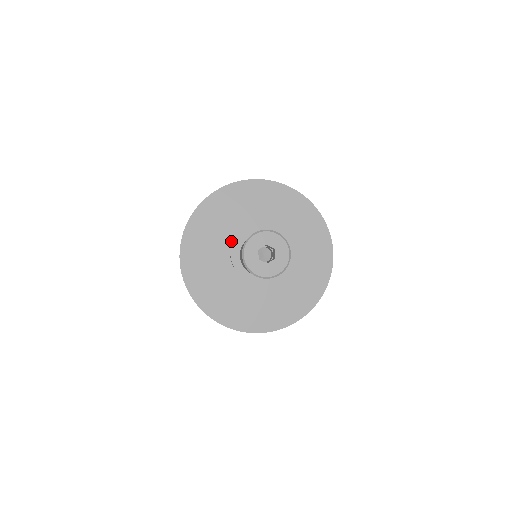
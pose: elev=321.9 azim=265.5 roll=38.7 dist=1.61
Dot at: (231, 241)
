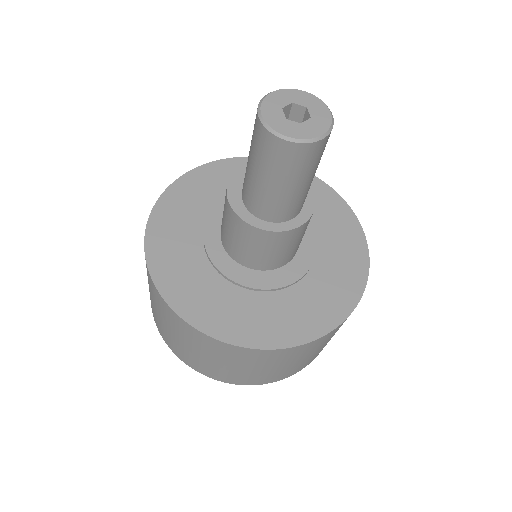
Dot at: (220, 223)
